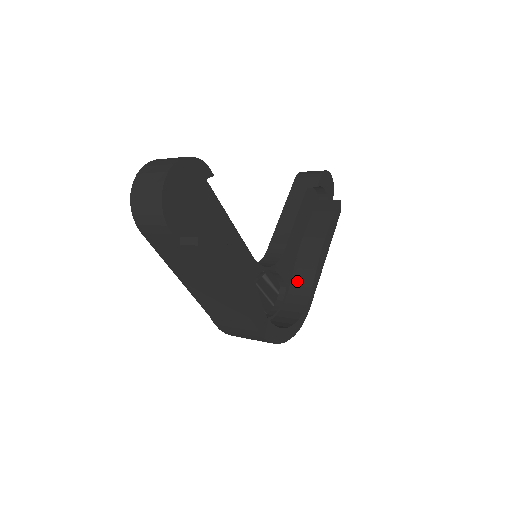
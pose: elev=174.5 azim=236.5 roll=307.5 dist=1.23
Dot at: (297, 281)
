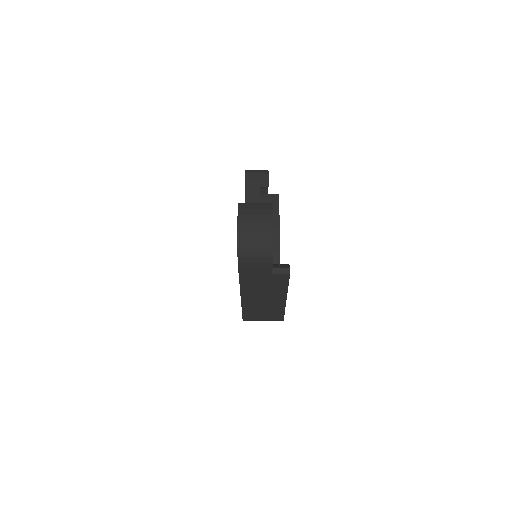
Dot at: occluded
